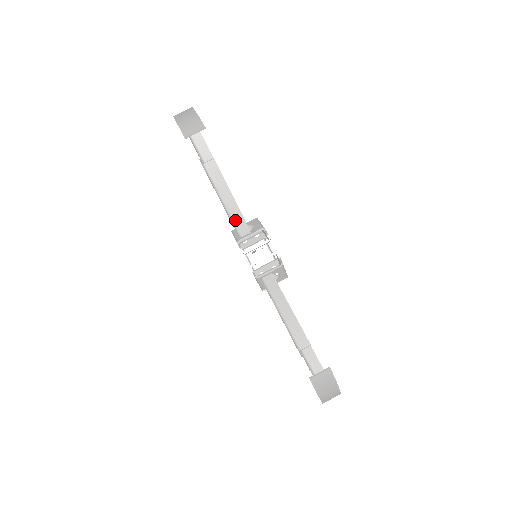
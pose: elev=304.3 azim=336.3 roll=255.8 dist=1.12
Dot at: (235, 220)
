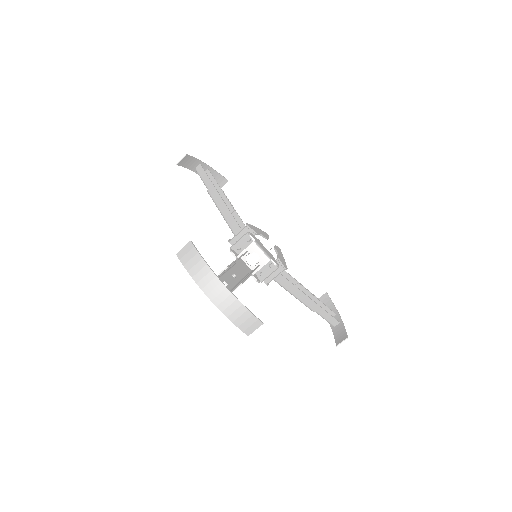
Dot at: (230, 224)
